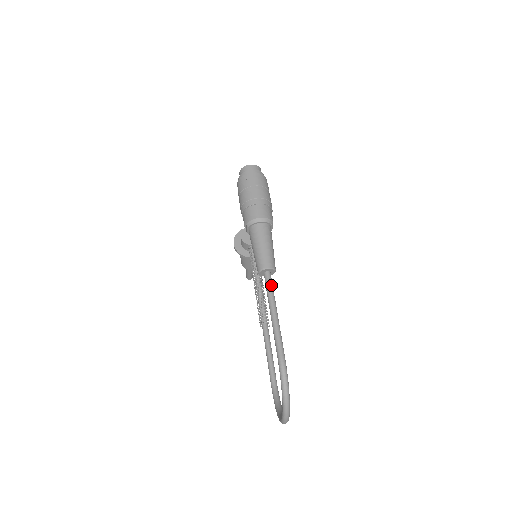
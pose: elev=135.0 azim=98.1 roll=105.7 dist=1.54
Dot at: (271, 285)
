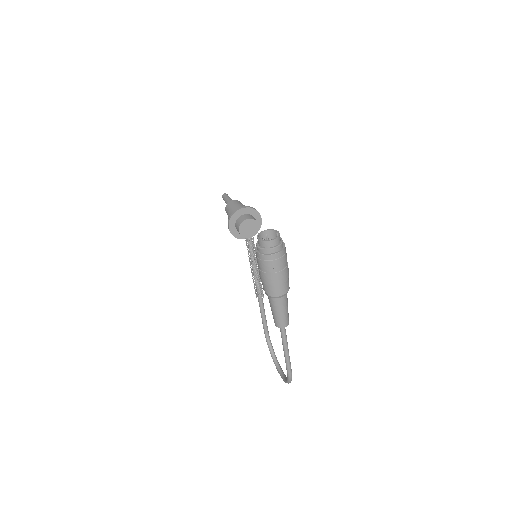
Dot at: (285, 334)
